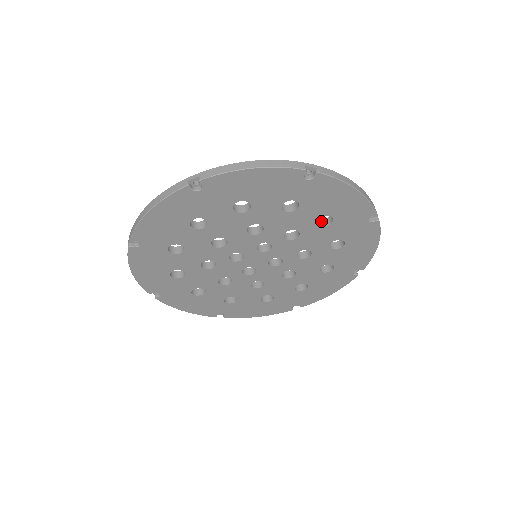
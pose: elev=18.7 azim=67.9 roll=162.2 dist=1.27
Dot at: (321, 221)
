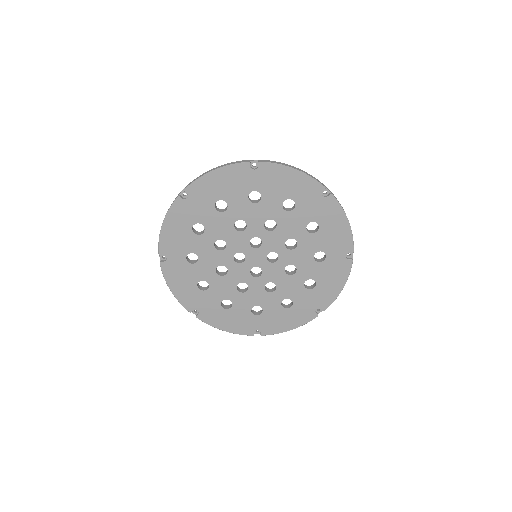
Dot at: (289, 209)
